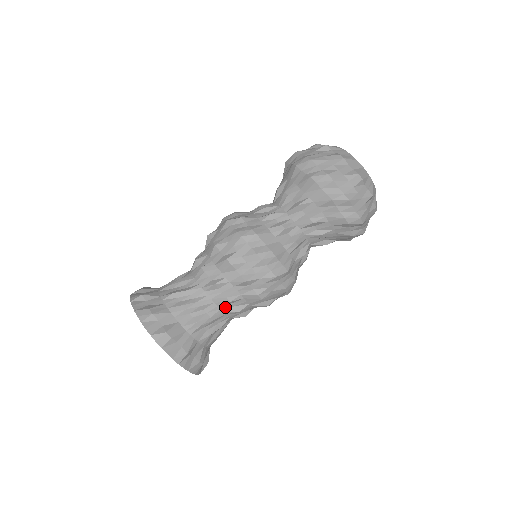
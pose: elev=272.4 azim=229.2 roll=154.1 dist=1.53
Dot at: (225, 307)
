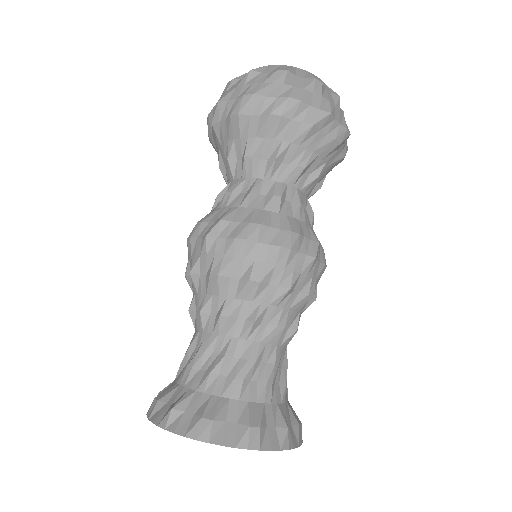
Dot at: (280, 338)
